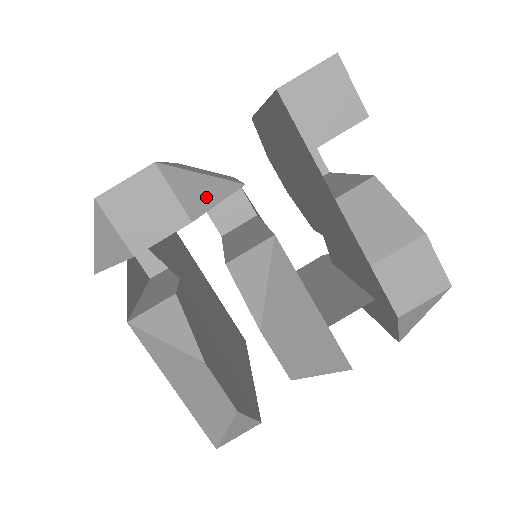
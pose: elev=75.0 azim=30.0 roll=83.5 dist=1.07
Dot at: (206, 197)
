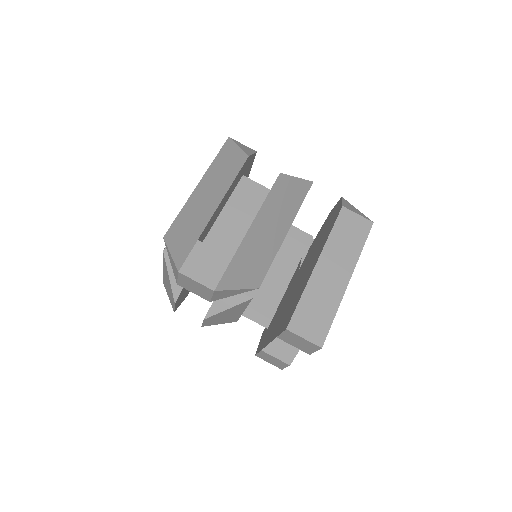
Dot at: (229, 295)
